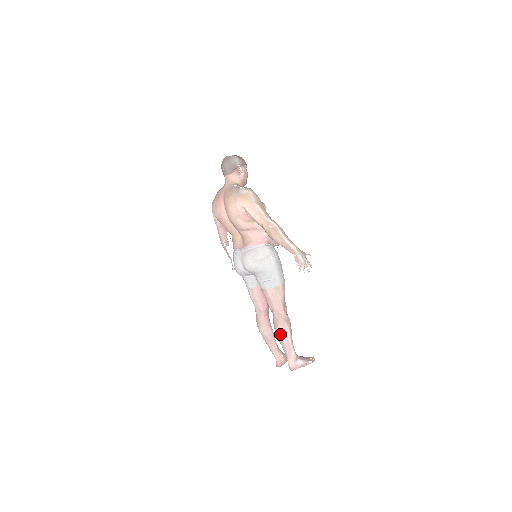
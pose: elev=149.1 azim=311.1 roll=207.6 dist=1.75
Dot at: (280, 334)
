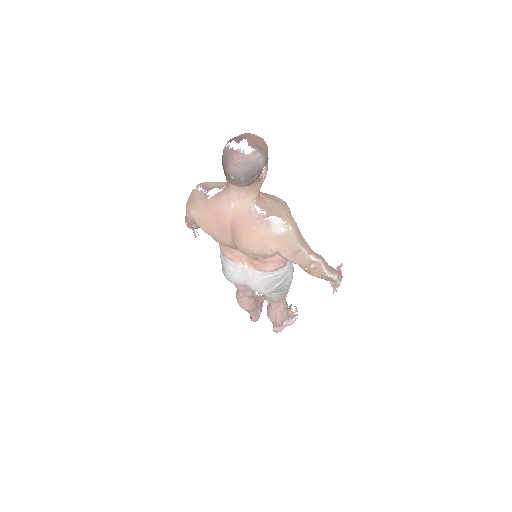
Dot at: (277, 322)
